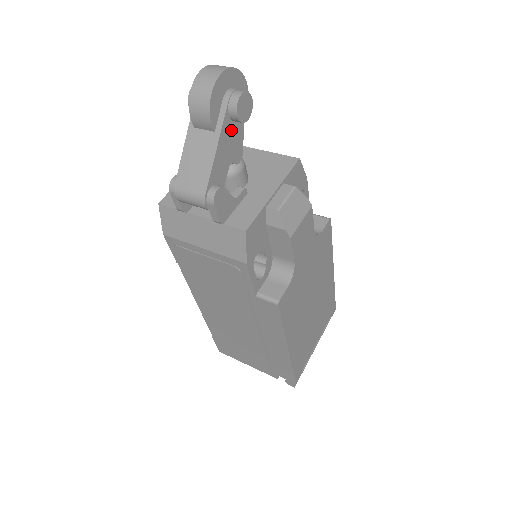
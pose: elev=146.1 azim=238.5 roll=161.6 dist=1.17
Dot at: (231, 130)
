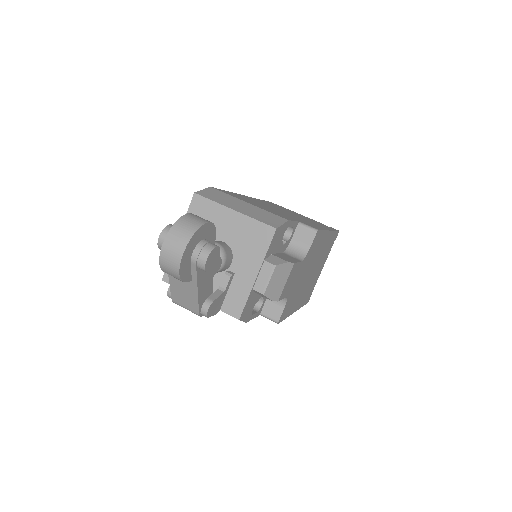
Dot at: occluded
